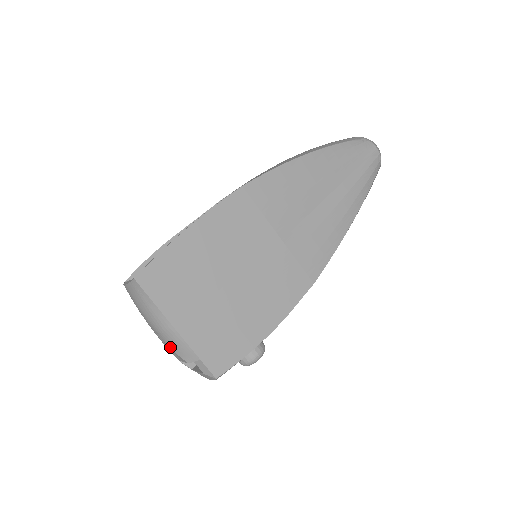
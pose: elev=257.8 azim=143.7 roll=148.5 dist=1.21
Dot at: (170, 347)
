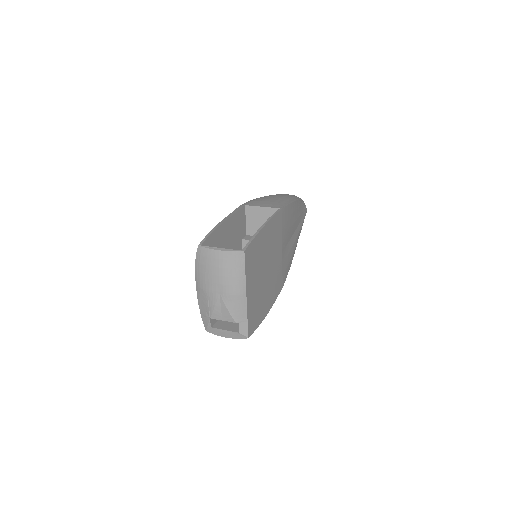
Dot at: (228, 307)
